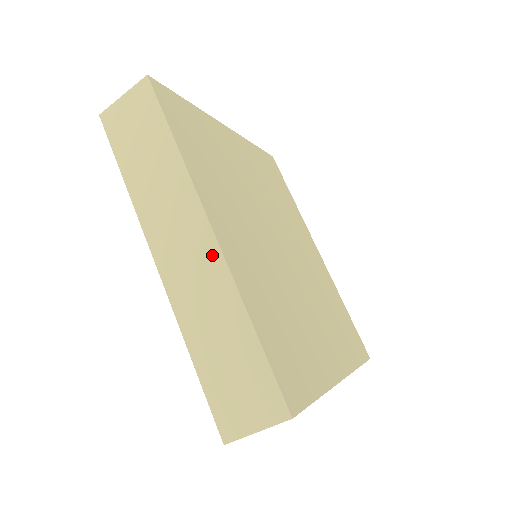
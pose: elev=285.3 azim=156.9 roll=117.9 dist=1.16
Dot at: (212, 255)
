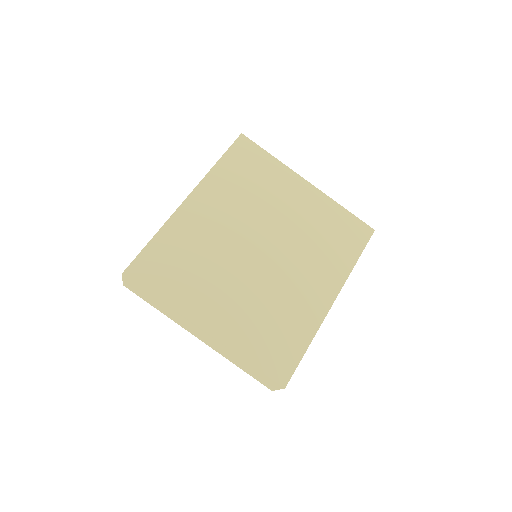
Dot at: occluded
